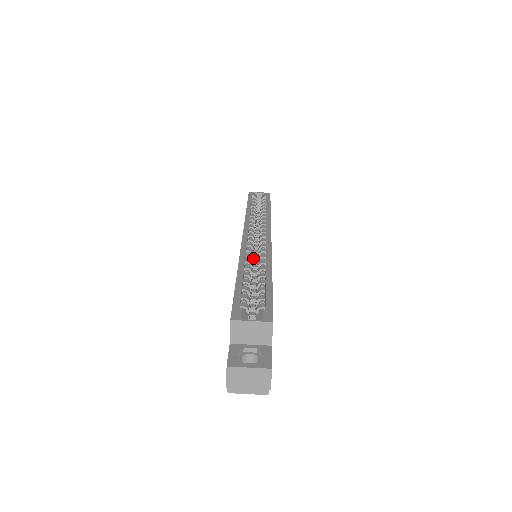
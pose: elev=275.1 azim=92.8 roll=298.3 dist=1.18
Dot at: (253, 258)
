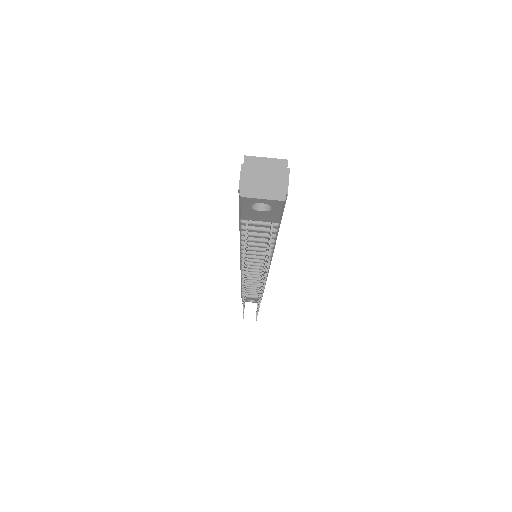
Dot at: occluded
